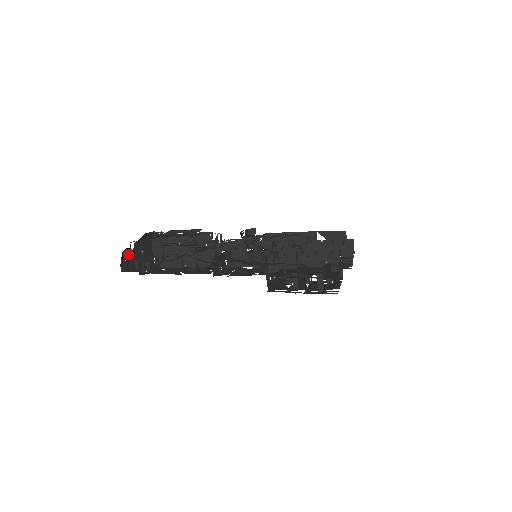
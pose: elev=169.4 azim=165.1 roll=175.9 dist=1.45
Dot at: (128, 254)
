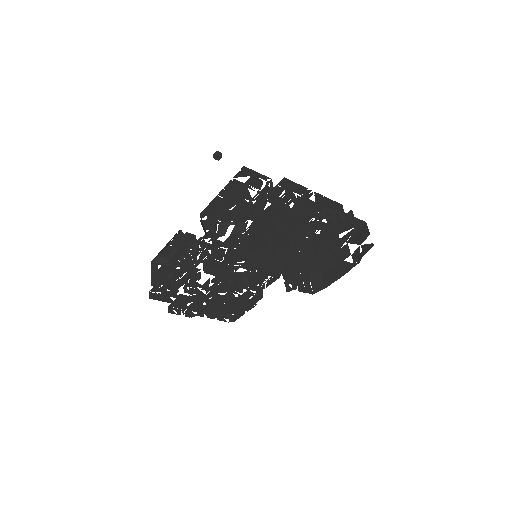
Dot at: (179, 308)
